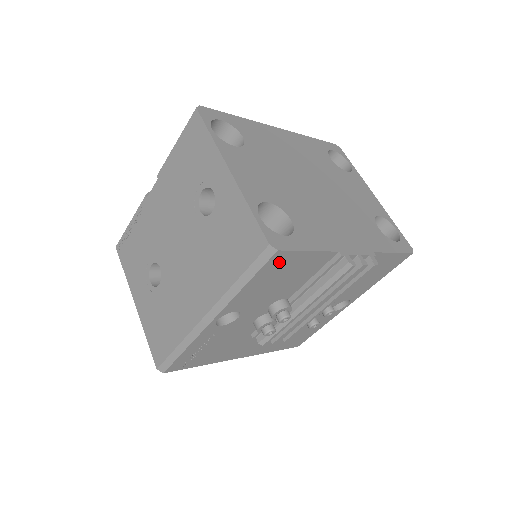
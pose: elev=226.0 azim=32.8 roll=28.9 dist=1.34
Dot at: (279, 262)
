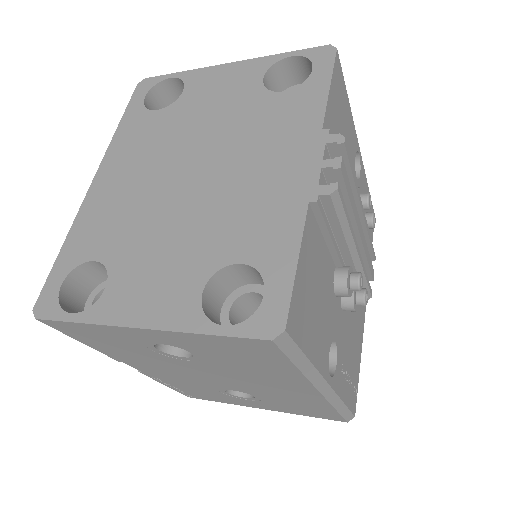
Dot at: (298, 316)
